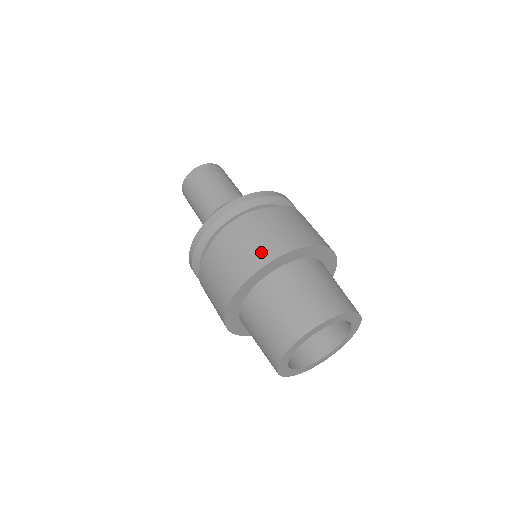
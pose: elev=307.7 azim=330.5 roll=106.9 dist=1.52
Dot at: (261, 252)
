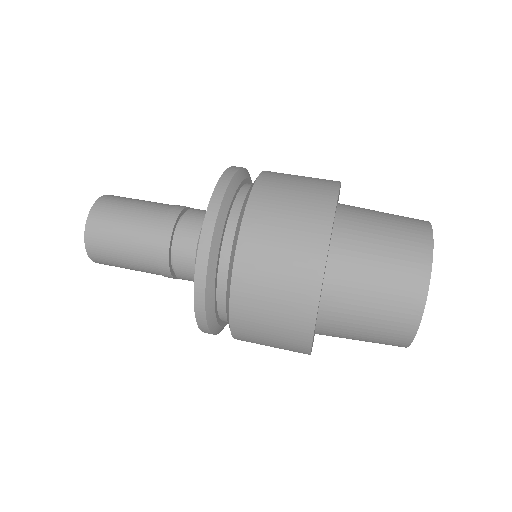
Dot at: (313, 210)
